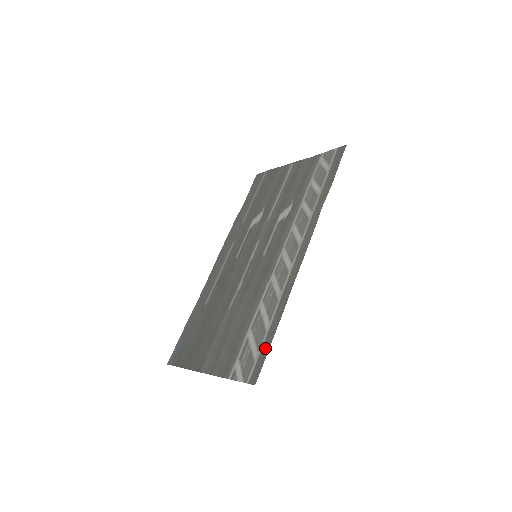
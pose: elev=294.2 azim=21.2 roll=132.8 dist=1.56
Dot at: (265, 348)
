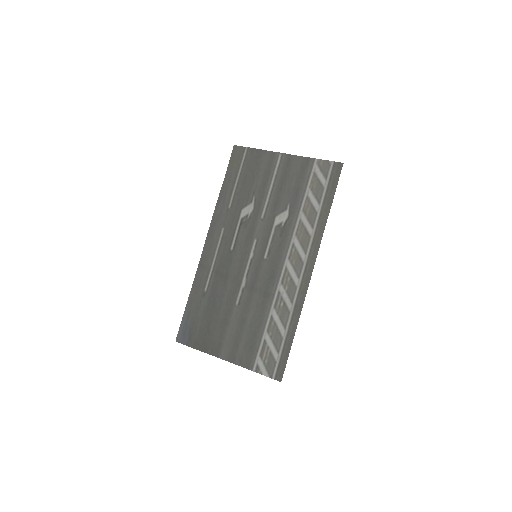
Dot at: (285, 353)
